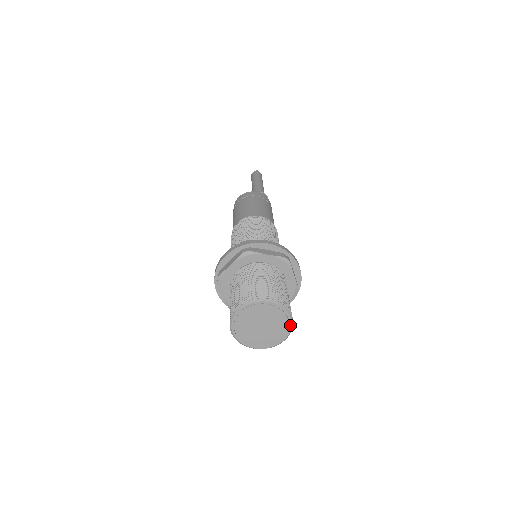
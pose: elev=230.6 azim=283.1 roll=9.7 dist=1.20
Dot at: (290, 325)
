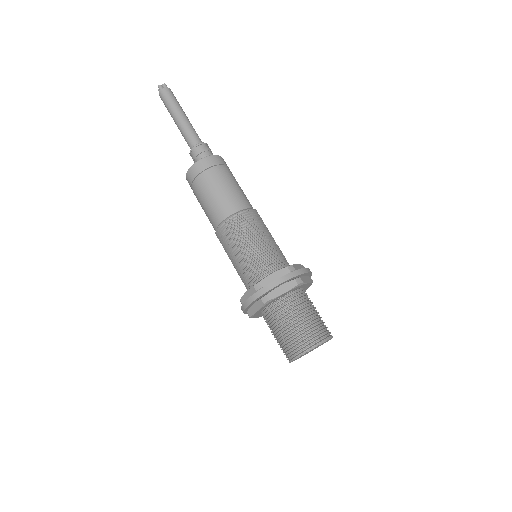
Dot at: (322, 344)
